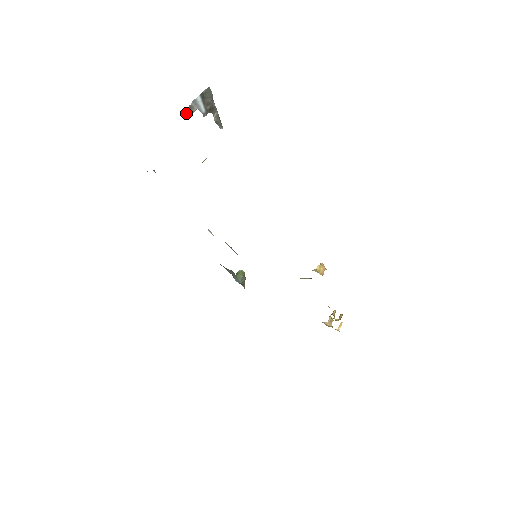
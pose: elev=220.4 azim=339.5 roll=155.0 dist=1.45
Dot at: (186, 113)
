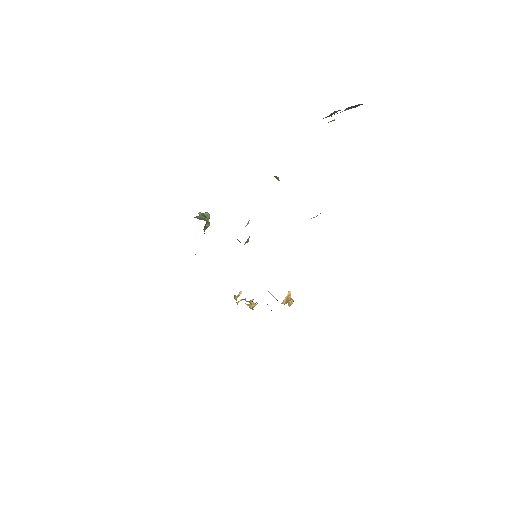
Dot at: (333, 120)
